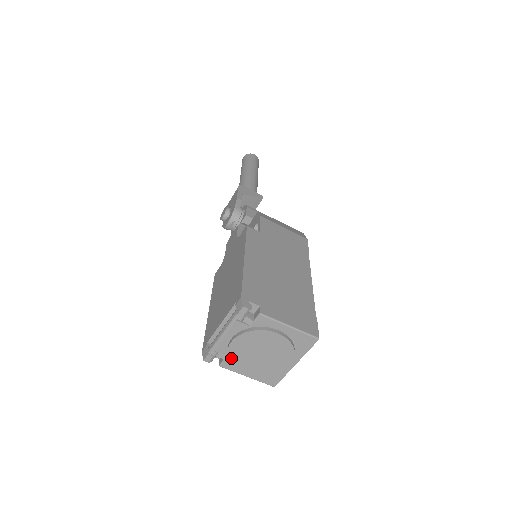
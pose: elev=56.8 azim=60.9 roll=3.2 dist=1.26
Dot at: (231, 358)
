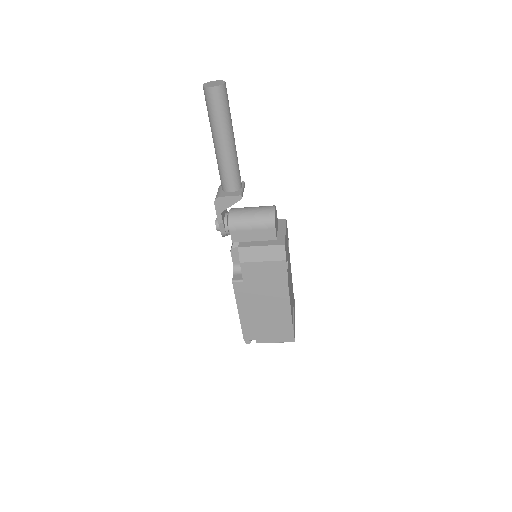
Dot at: occluded
